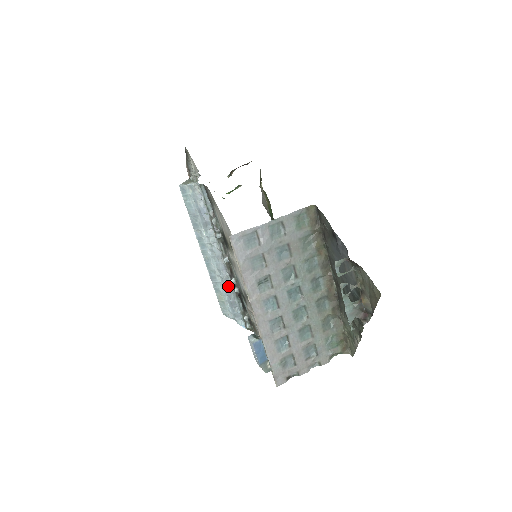
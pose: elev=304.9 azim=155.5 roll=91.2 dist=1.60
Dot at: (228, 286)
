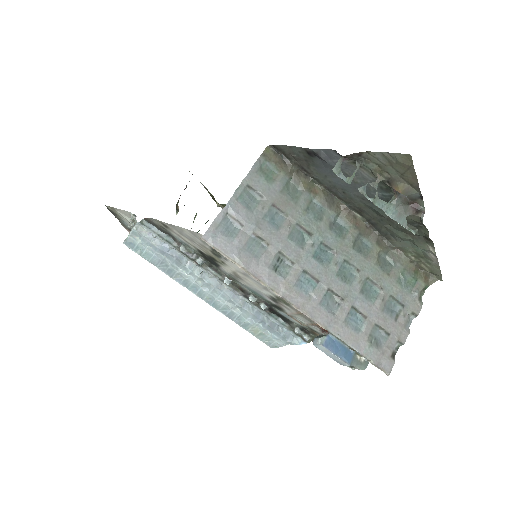
Dot at: (252, 310)
